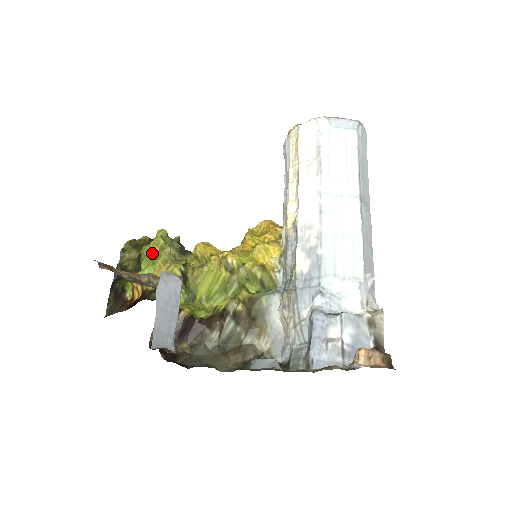
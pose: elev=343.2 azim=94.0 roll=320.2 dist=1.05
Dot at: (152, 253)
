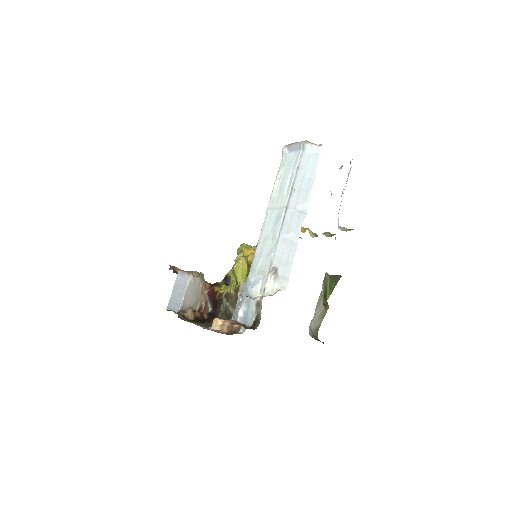
Dot at: occluded
